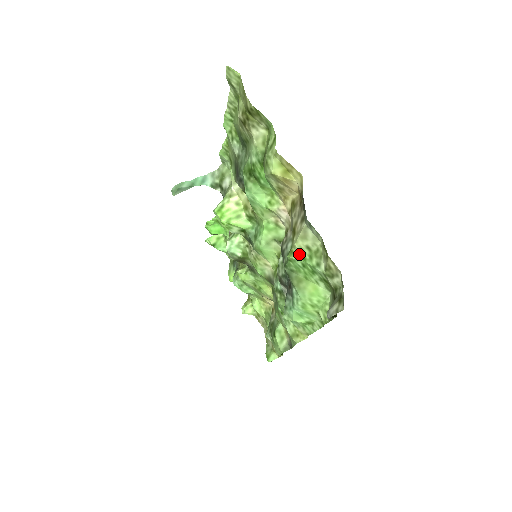
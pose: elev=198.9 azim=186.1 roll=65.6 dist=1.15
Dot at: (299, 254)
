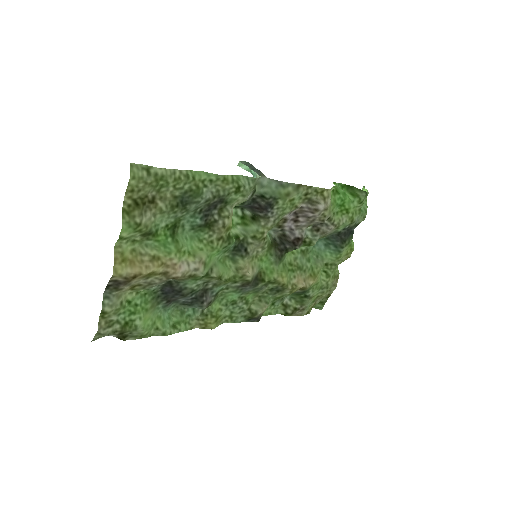
Dot at: (131, 299)
